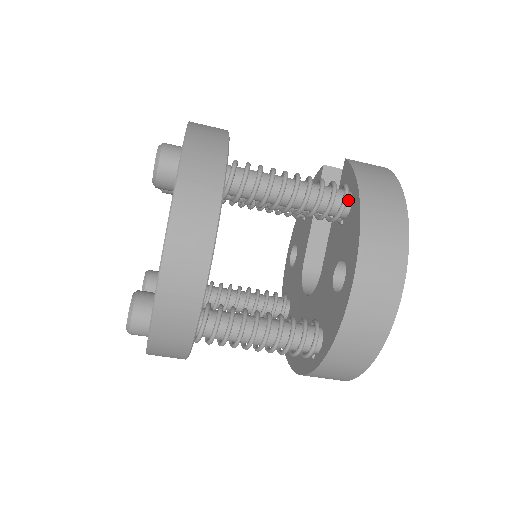
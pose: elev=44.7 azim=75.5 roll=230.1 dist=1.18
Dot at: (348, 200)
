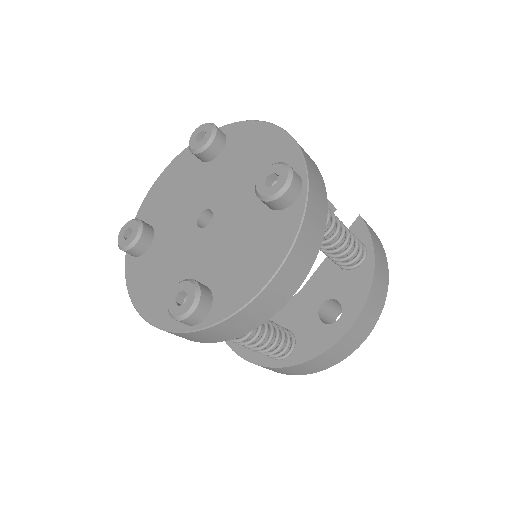
Dot at: (362, 259)
